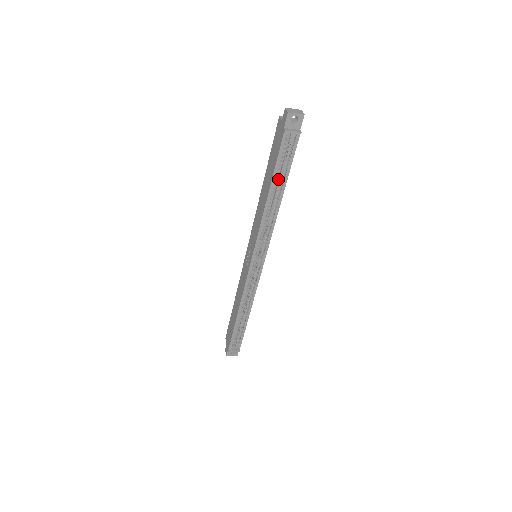
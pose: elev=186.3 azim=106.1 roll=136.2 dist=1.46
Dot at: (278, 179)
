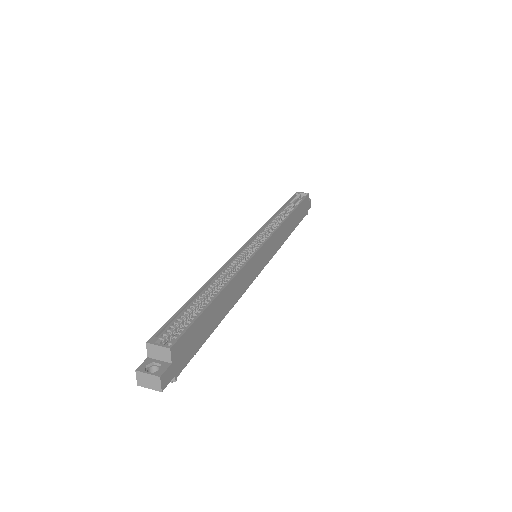
Dot at: occluded
